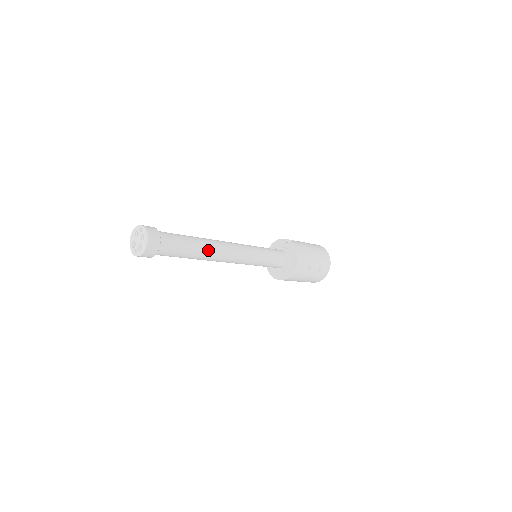
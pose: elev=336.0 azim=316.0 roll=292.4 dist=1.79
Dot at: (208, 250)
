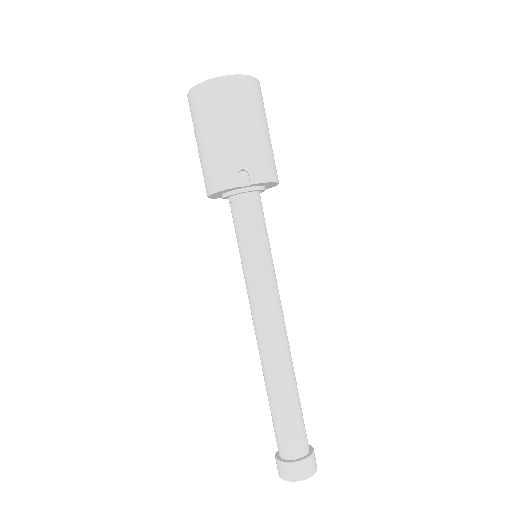
Dot at: (293, 369)
